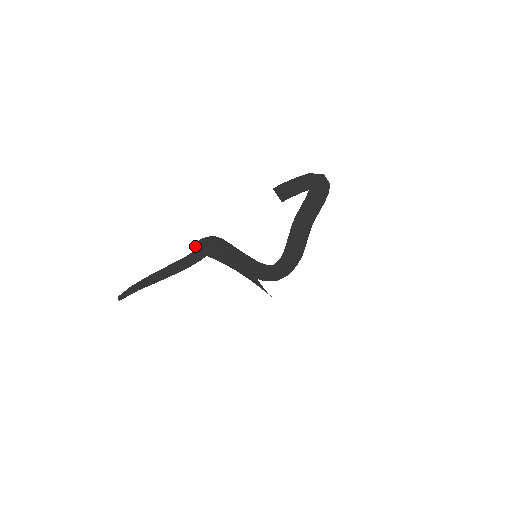
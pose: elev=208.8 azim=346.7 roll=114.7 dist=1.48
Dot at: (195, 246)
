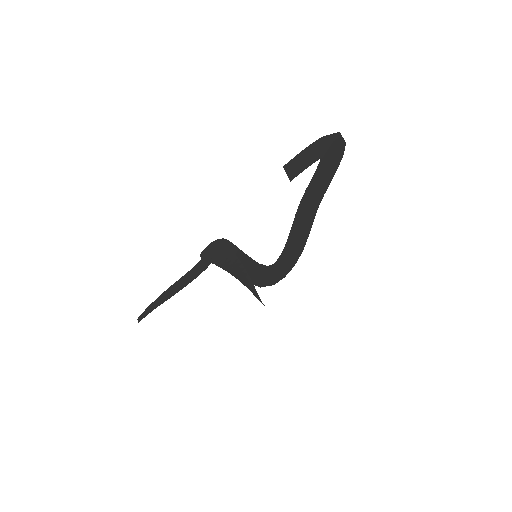
Dot at: (203, 253)
